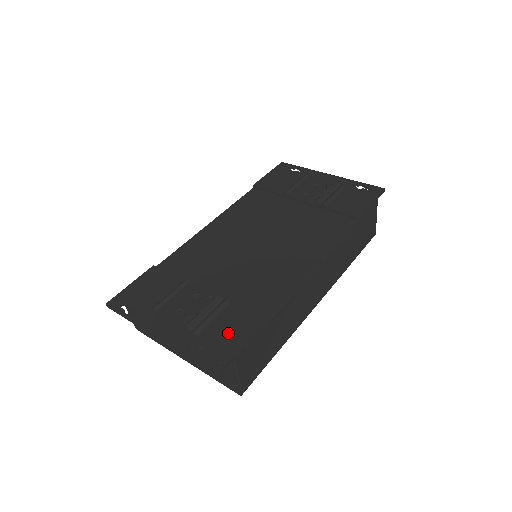
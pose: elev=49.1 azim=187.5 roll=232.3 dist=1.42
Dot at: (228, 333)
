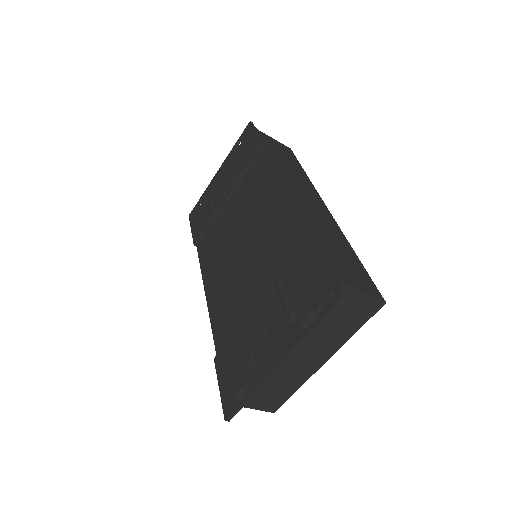
Dot at: (307, 282)
